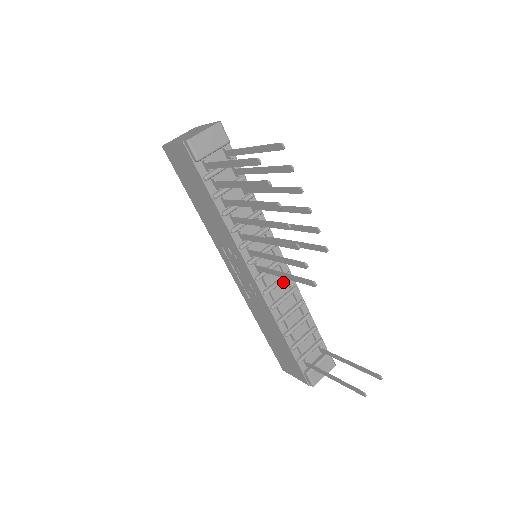
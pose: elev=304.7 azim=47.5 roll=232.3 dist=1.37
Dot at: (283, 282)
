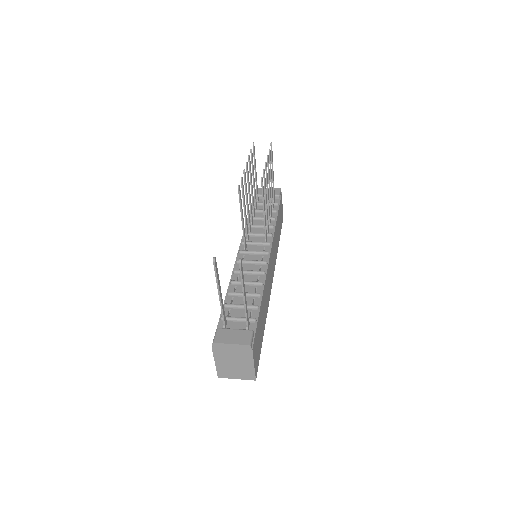
Dot at: (257, 266)
